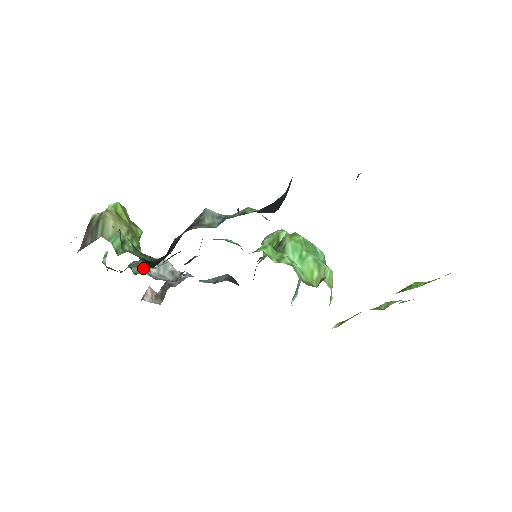
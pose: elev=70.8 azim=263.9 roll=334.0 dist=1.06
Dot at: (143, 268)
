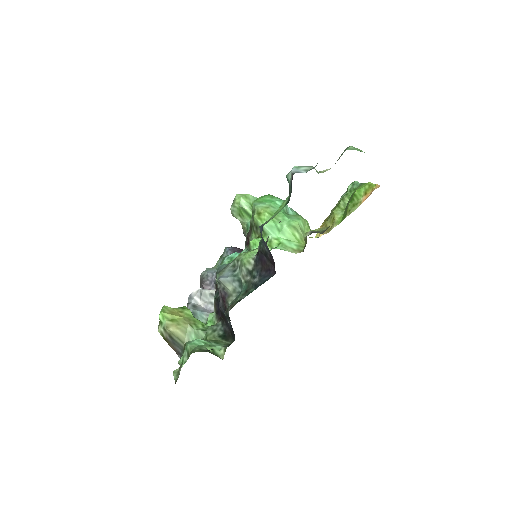
Dot at: (201, 315)
